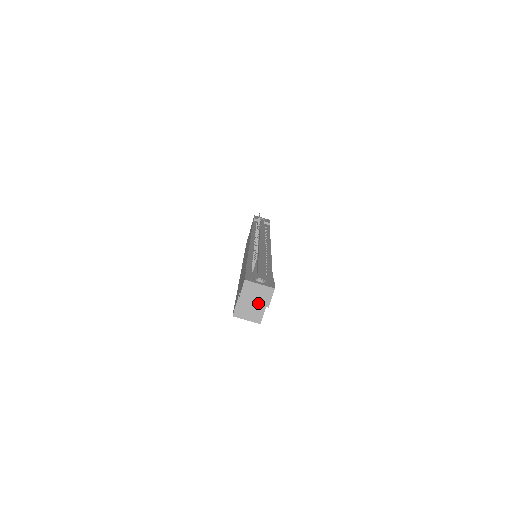
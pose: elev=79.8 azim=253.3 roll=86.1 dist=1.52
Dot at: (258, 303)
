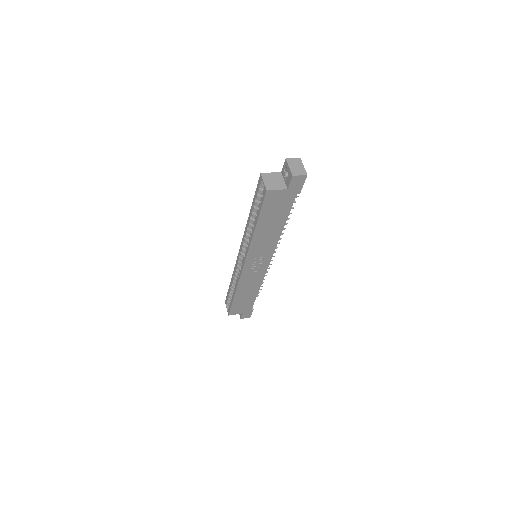
Dot at: (291, 169)
